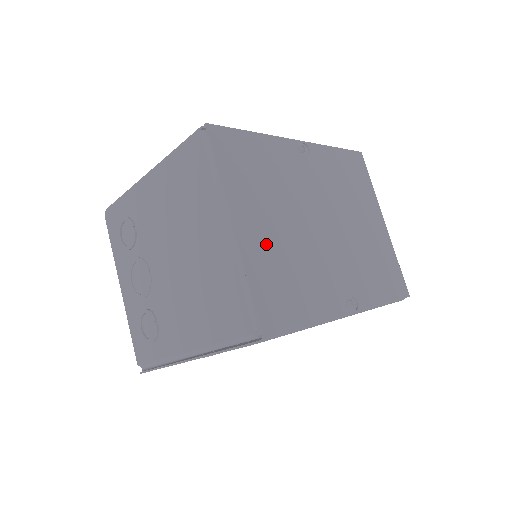
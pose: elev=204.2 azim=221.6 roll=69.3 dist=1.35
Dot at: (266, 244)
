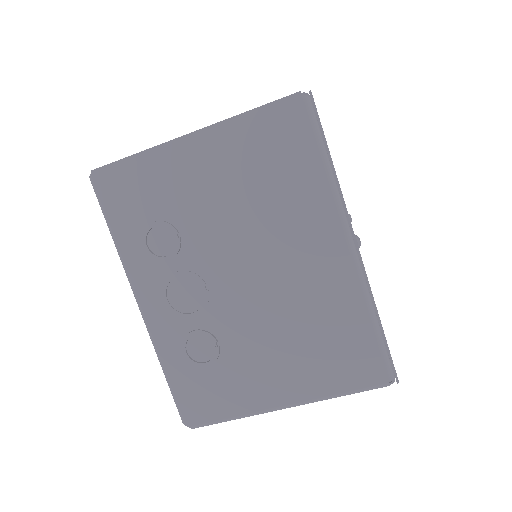
Dot at: occluded
